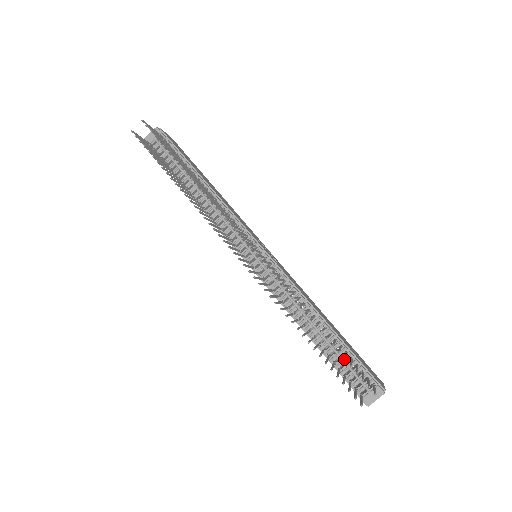
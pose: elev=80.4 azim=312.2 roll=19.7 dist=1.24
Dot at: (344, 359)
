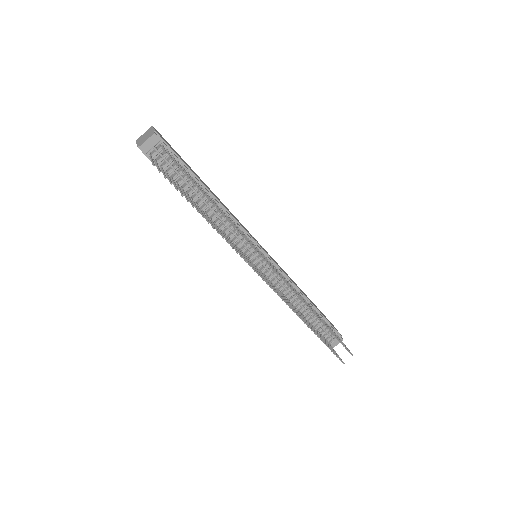
Dot at: occluded
